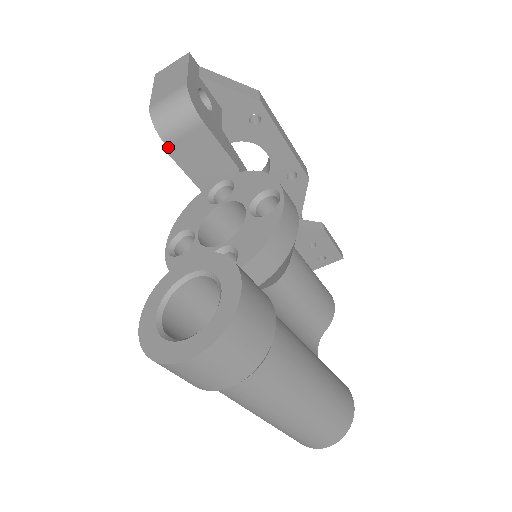
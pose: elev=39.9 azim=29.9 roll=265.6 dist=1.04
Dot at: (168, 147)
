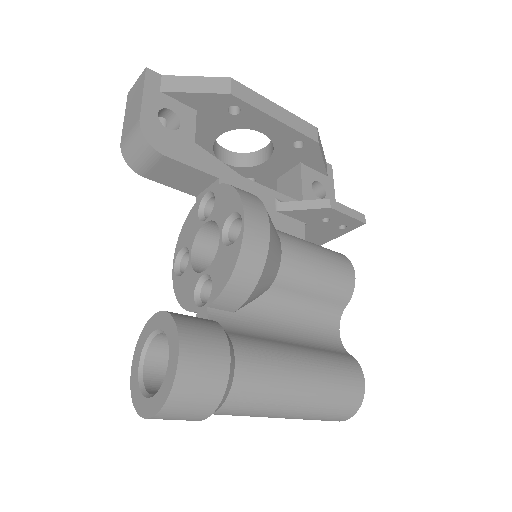
Dot at: (147, 178)
